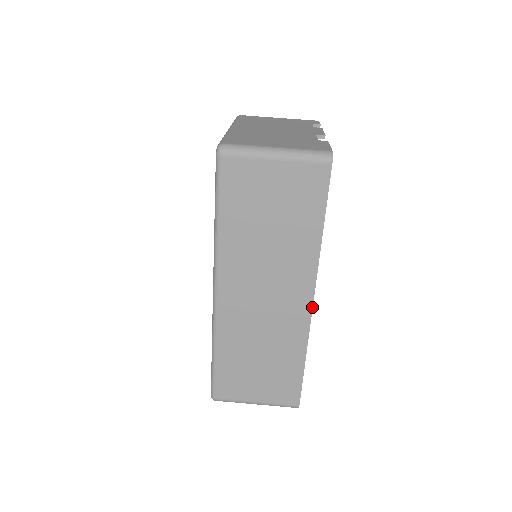
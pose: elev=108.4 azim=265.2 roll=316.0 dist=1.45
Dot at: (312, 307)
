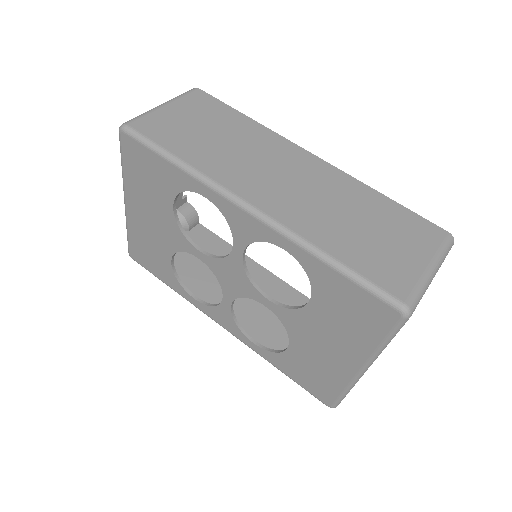
Dot at: (318, 158)
